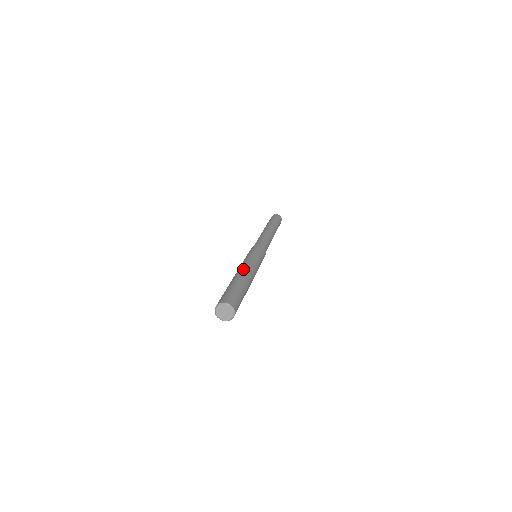
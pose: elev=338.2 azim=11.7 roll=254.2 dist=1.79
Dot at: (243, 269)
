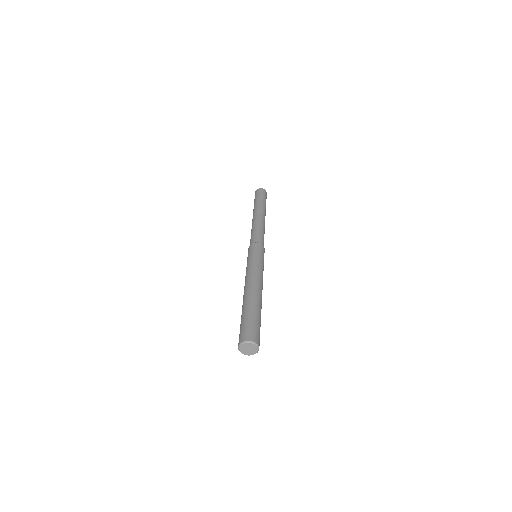
Dot at: (247, 286)
